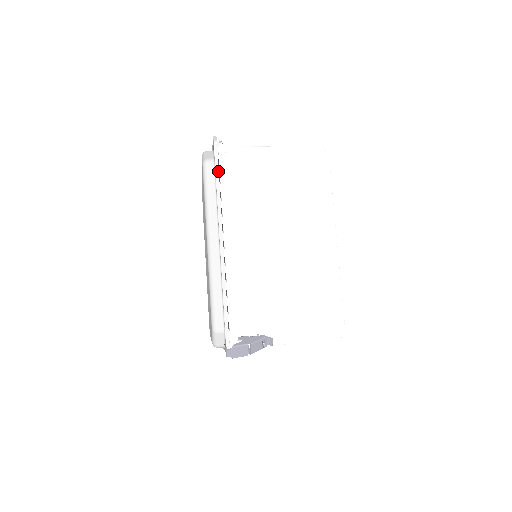
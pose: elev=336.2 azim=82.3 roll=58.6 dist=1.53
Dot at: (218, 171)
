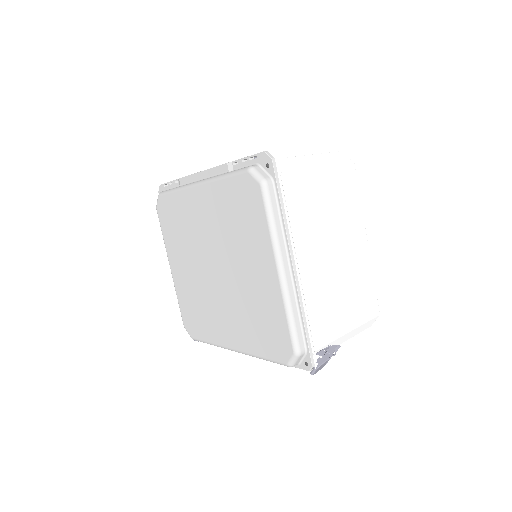
Dot at: (281, 192)
